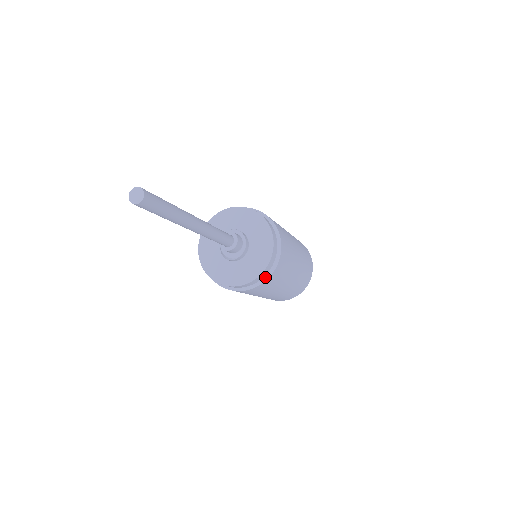
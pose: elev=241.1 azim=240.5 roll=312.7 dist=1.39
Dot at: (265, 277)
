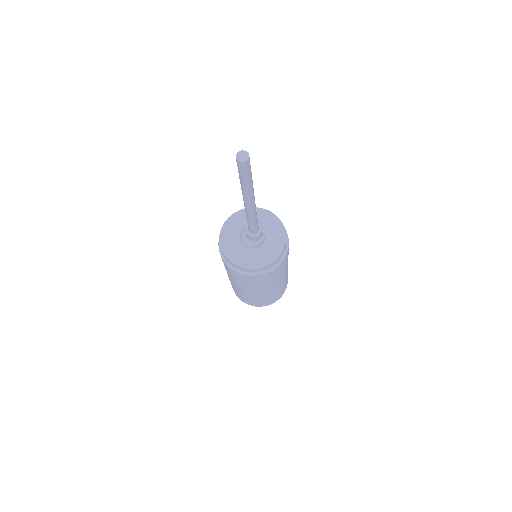
Dot at: (265, 271)
